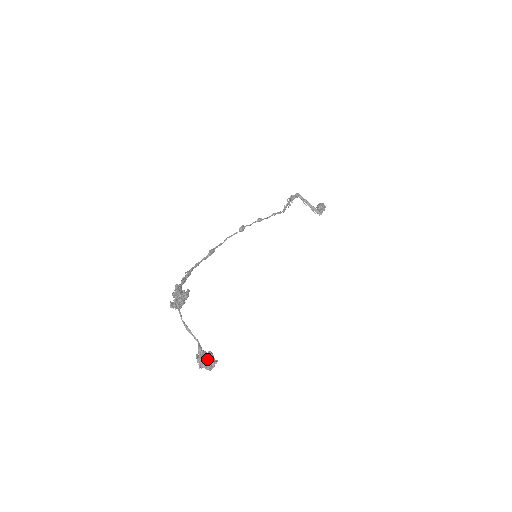
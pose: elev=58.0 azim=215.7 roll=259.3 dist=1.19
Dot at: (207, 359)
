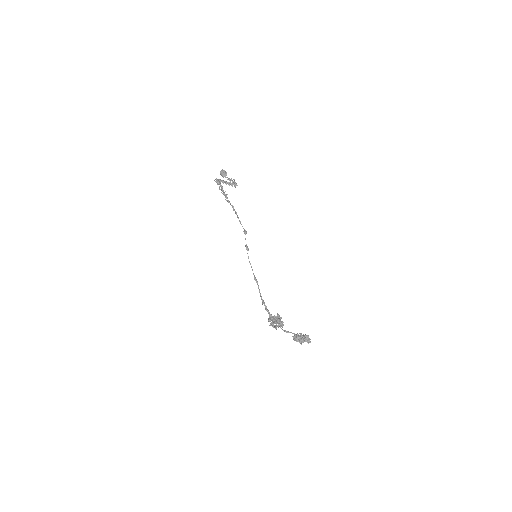
Dot at: (306, 339)
